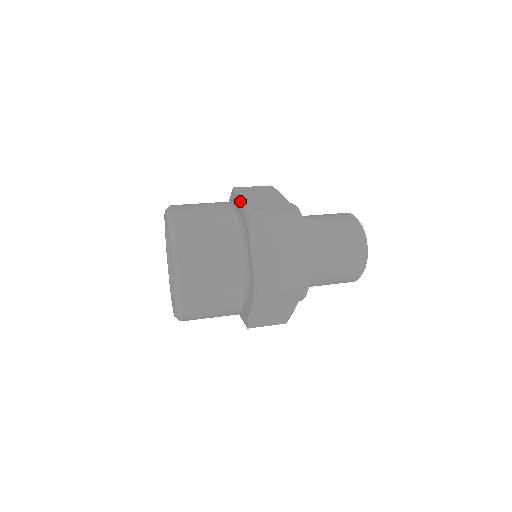
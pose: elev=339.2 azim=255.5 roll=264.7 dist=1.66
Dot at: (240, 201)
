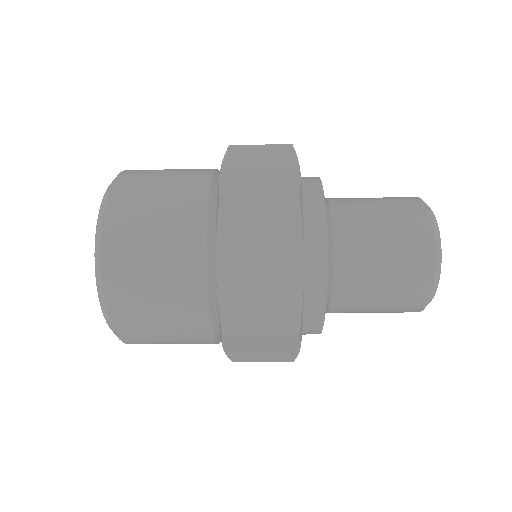
Dot at: occluded
